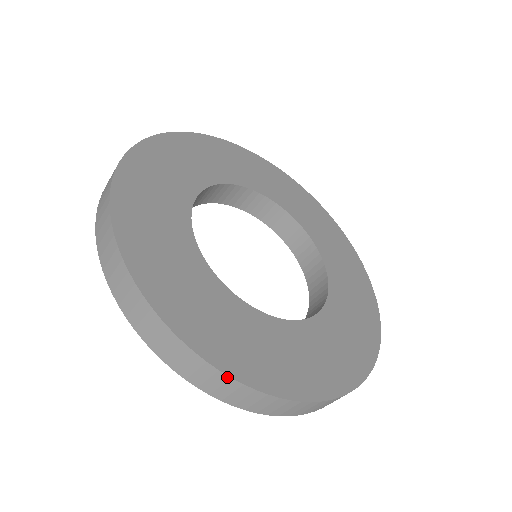
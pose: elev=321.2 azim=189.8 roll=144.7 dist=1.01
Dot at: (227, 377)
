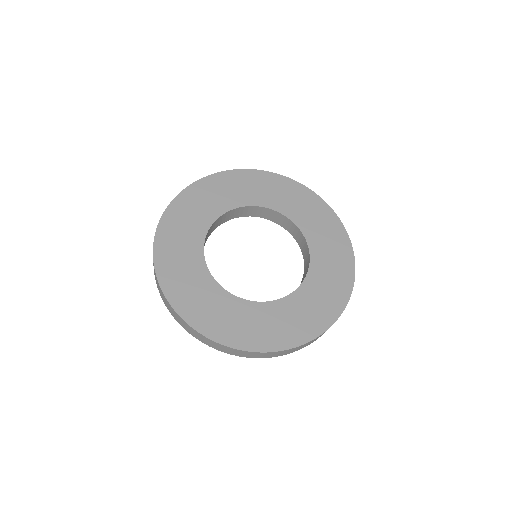
Dot at: occluded
